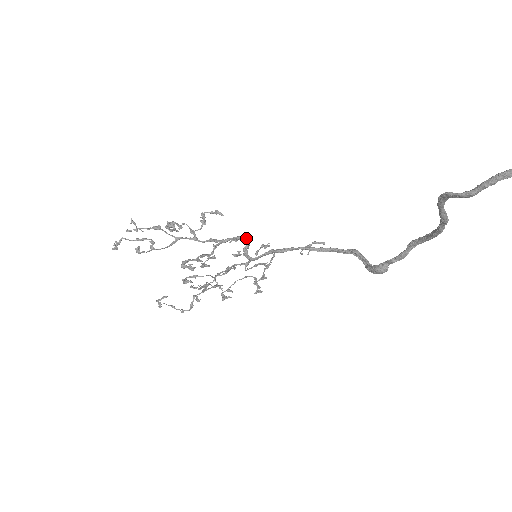
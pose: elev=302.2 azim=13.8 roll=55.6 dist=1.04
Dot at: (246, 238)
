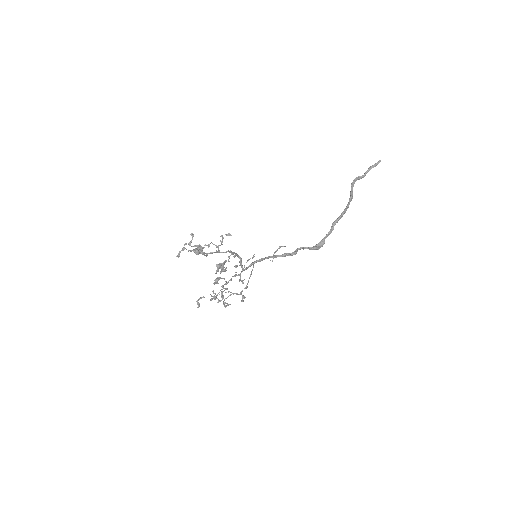
Dot at: (239, 256)
